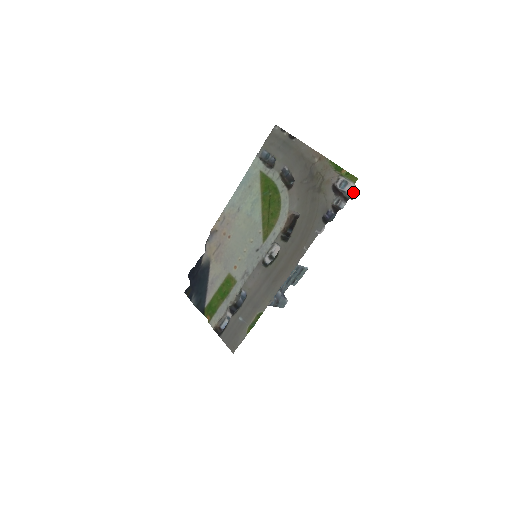
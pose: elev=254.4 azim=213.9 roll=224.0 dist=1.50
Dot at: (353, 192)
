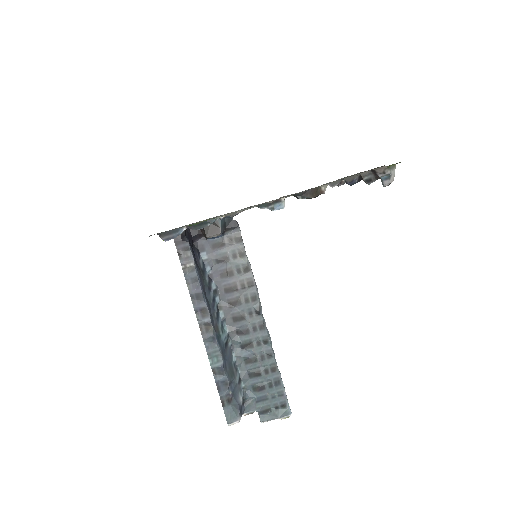
Dot at: occluded
